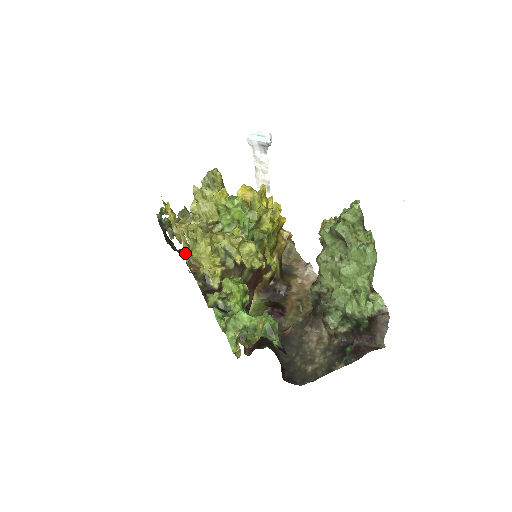
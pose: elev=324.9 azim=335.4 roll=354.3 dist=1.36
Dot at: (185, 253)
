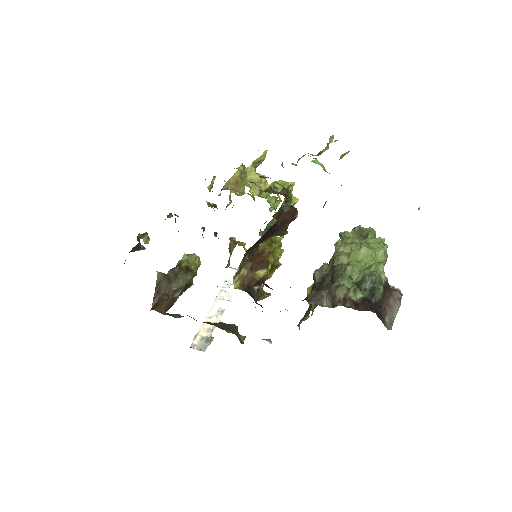
Dot at: (228, 181)
